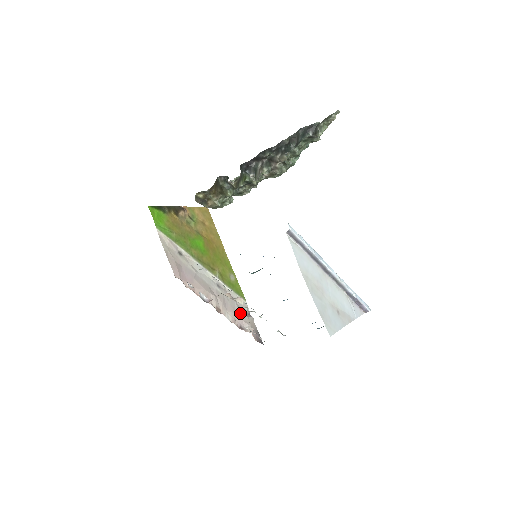
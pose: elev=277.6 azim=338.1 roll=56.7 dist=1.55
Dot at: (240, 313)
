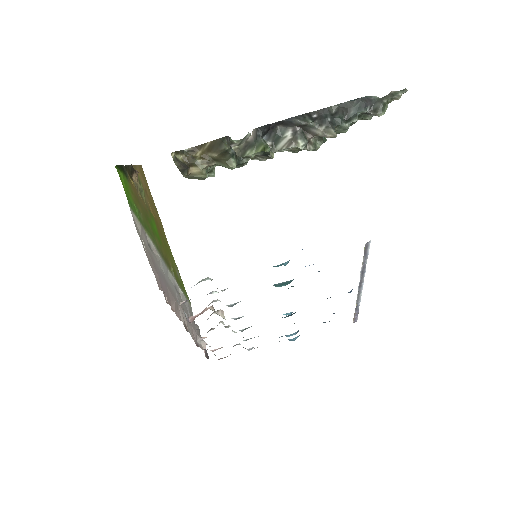
Dot at: (193, 324)
